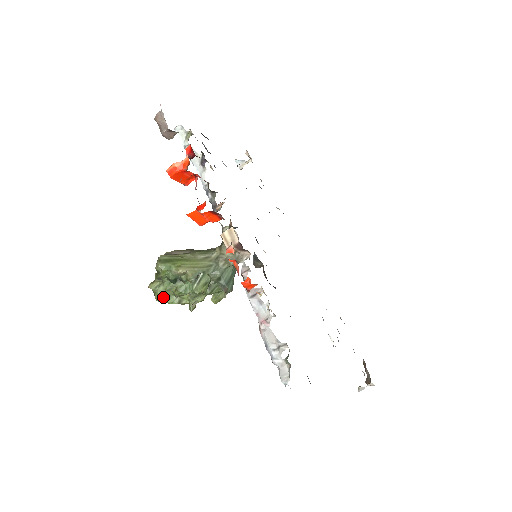
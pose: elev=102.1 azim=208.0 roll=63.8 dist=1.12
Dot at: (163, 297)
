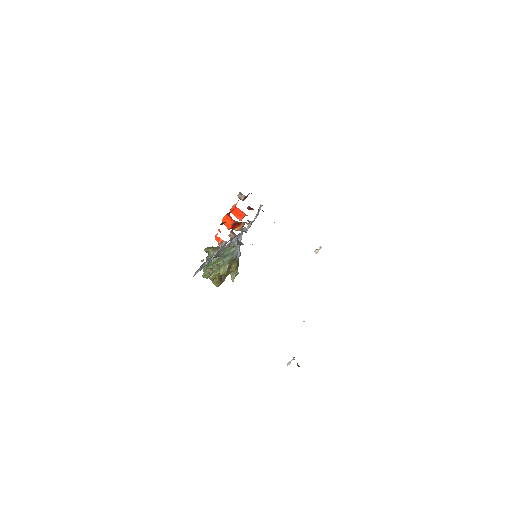
Dot at: (205, 274)
